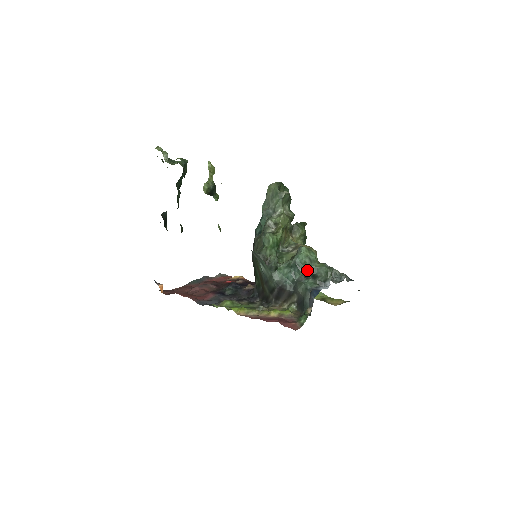
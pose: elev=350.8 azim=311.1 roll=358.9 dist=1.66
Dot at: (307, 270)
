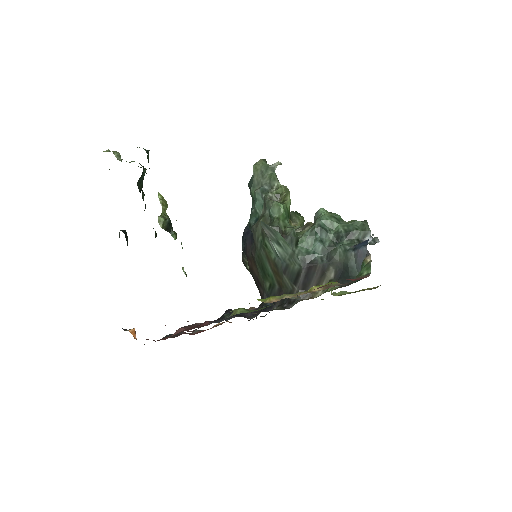
Dot at: (337, 230)
